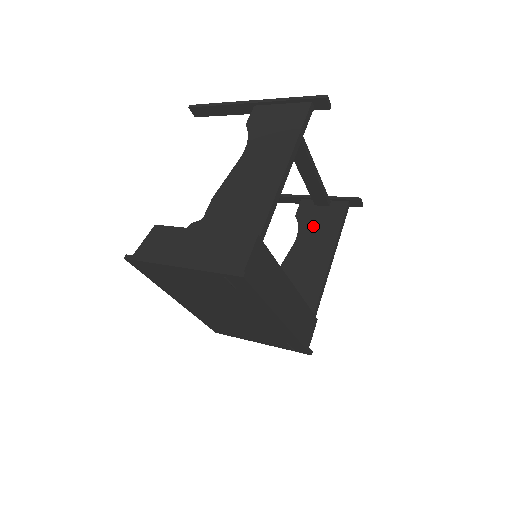
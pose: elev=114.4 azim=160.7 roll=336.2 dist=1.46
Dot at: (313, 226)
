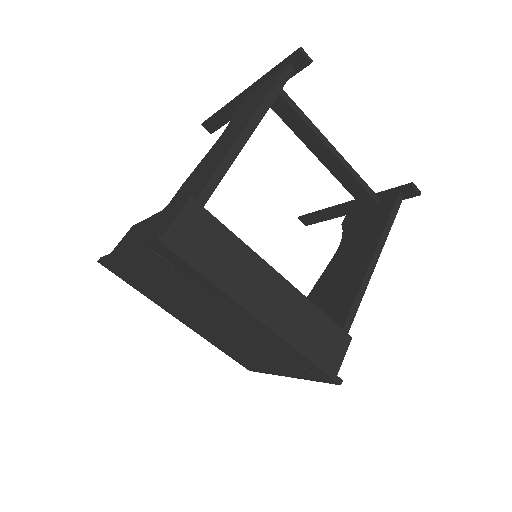
Dot at: (357, 229)
